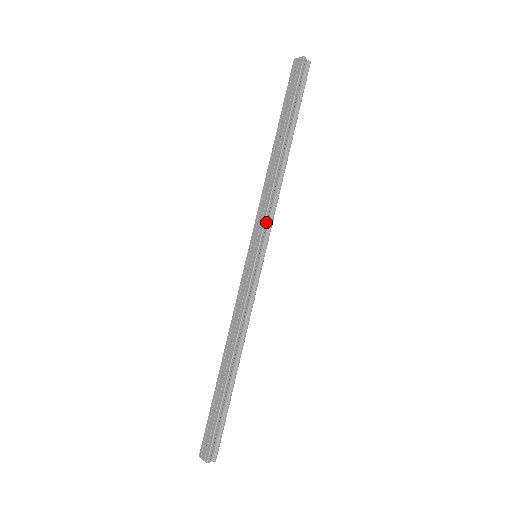
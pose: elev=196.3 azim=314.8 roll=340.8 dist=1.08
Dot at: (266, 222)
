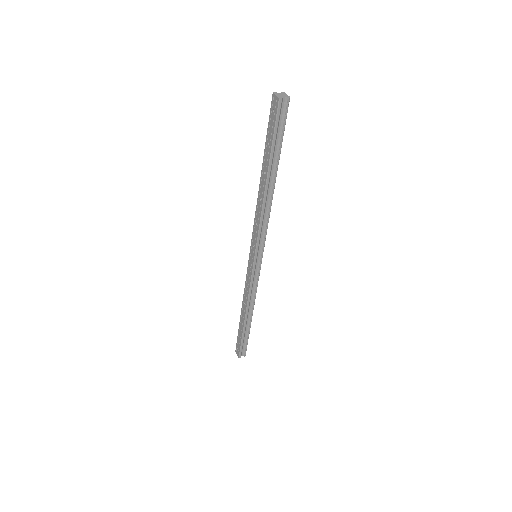
Dot at: (259, 239)
